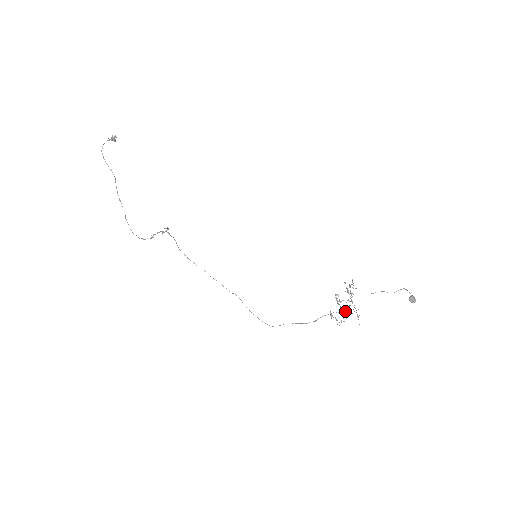
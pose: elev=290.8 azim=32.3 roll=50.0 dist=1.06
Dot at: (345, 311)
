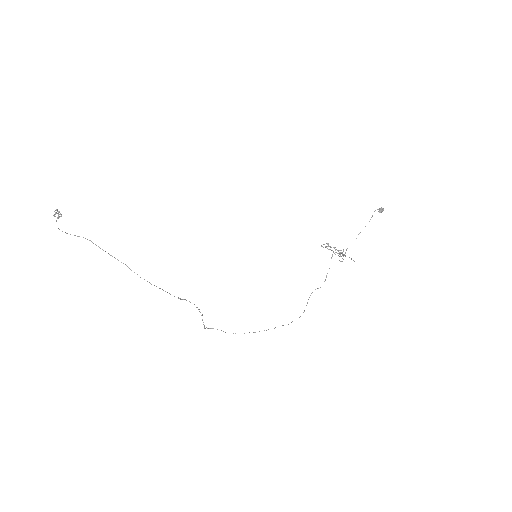
Dot at: occluded
